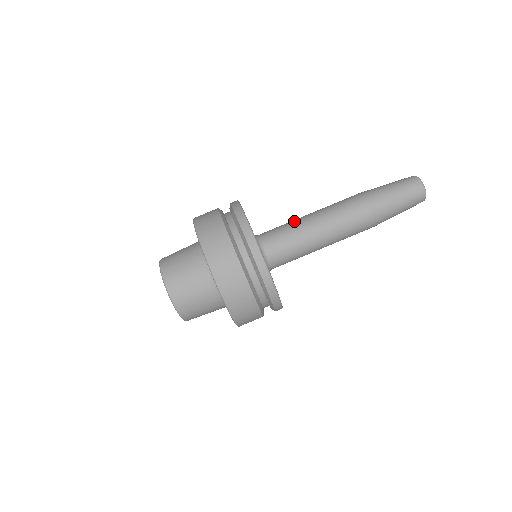
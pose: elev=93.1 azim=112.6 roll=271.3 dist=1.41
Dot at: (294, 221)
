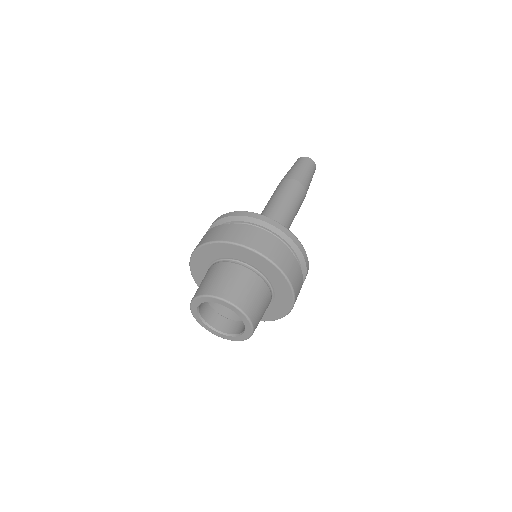
Dot at: occluded
